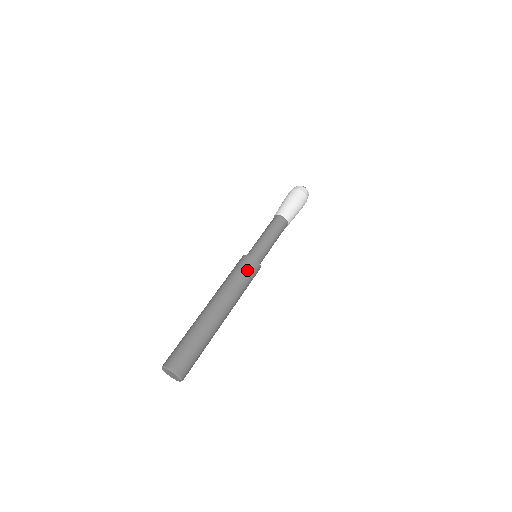
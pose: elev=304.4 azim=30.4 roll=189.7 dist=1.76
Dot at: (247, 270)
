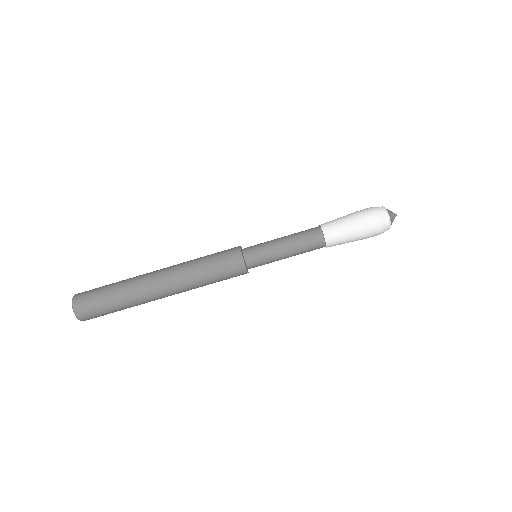
Dot at: (228, 276)
